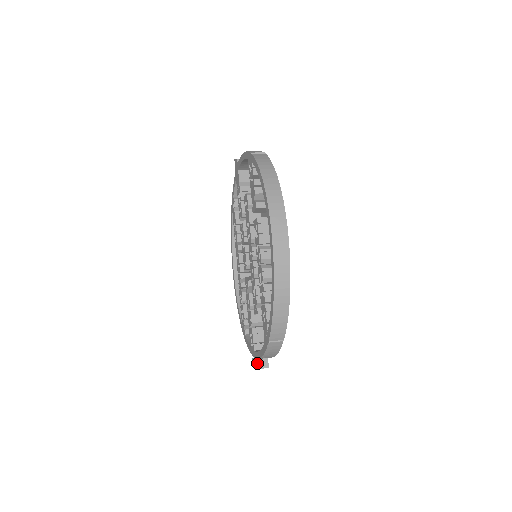
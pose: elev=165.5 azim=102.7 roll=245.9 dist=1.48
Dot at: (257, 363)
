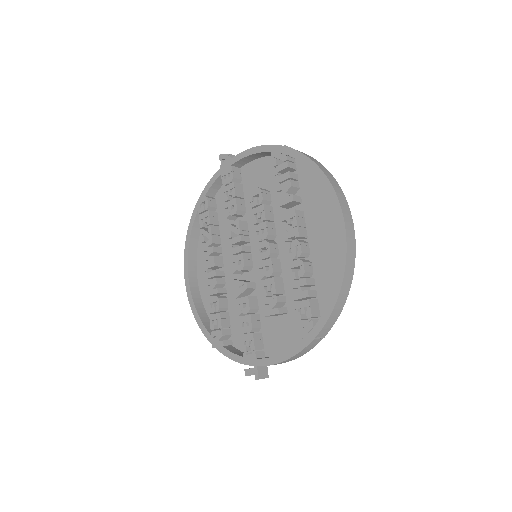
Dot at: (259, 372)
